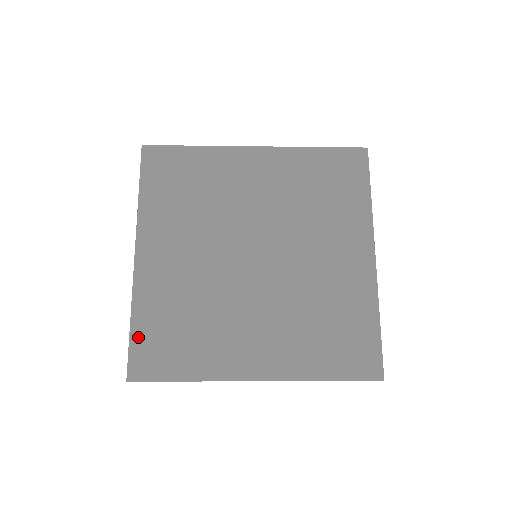
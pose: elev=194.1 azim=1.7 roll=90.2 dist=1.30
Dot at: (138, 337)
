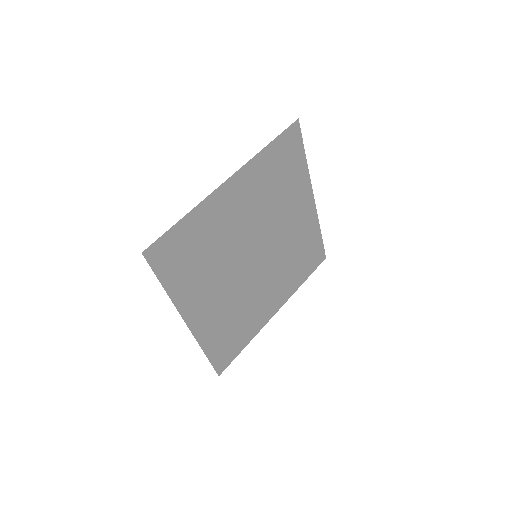
Dot at: (214, 356)
